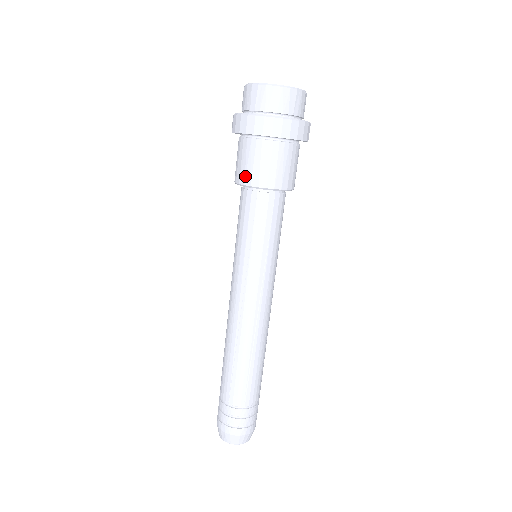
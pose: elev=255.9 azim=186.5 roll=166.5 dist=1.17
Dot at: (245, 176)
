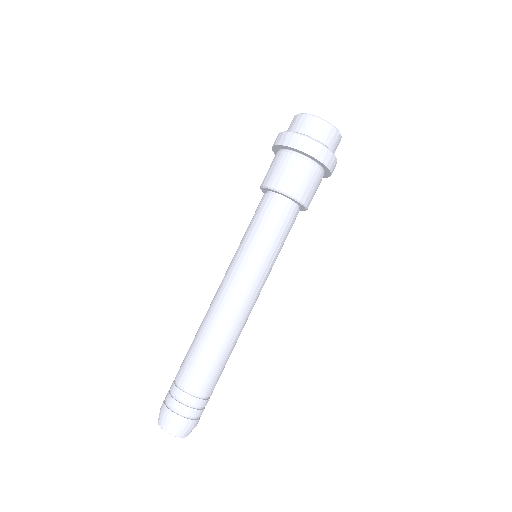
Dot at: (285, 185)
